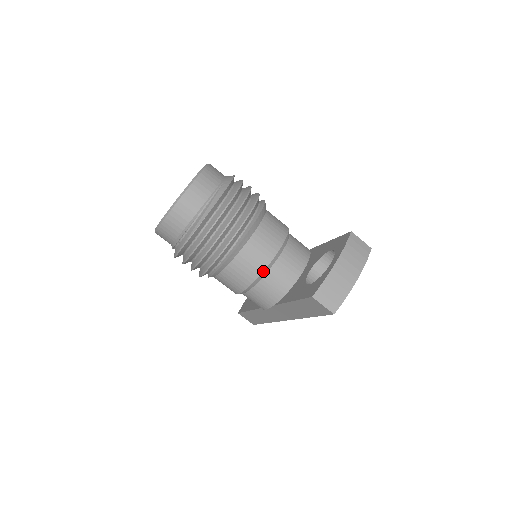
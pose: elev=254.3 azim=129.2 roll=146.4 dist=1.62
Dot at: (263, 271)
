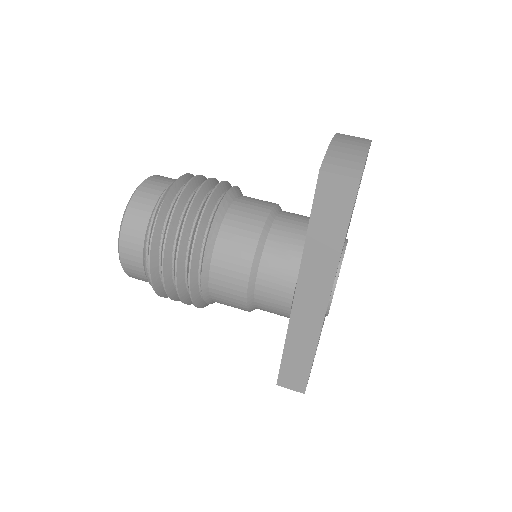
Dot at: (261, 232)
